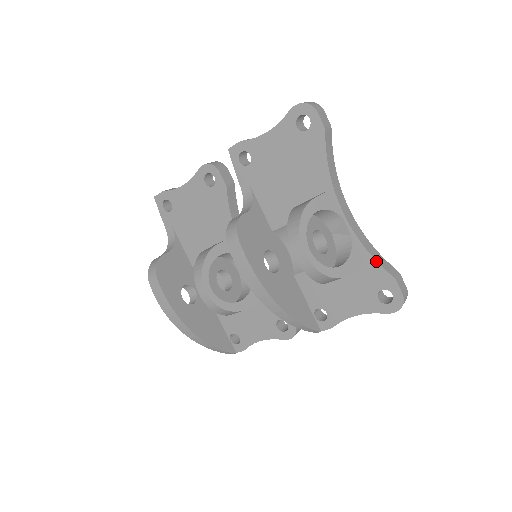
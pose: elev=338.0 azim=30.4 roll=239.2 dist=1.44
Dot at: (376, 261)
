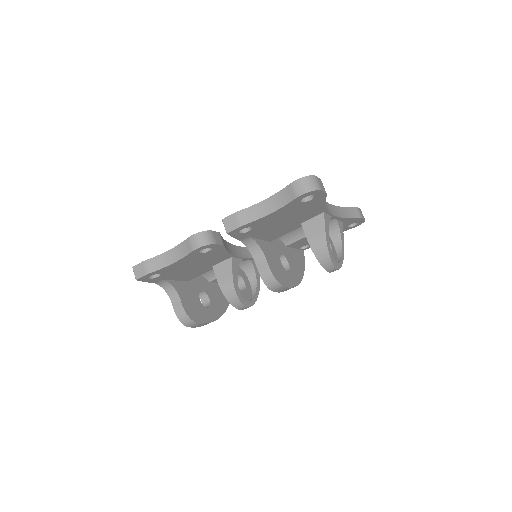
Dot at: (351, 219)
